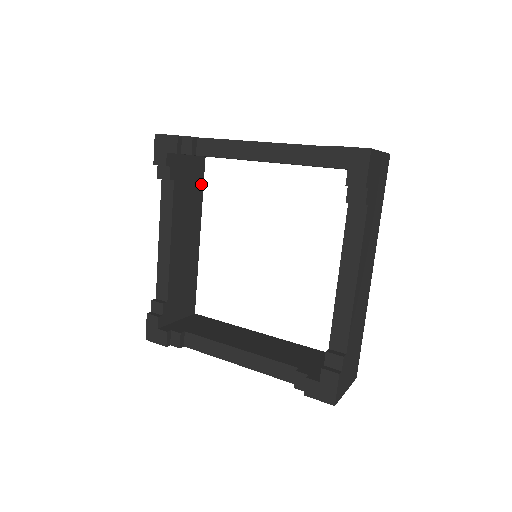
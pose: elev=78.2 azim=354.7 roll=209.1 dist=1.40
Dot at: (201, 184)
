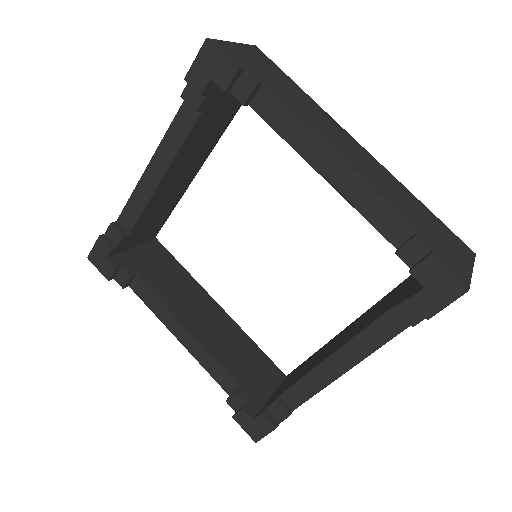
Dot at: (234, 112)
